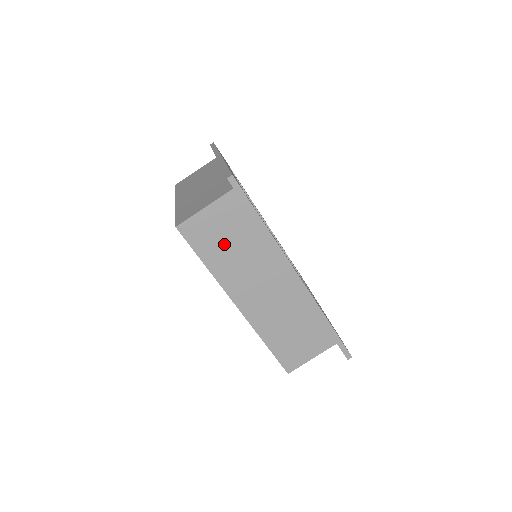
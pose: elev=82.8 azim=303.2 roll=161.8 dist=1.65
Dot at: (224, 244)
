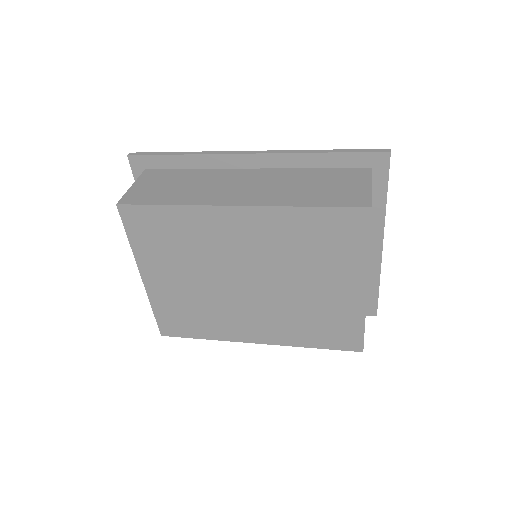
Dot at: (171, 189)
